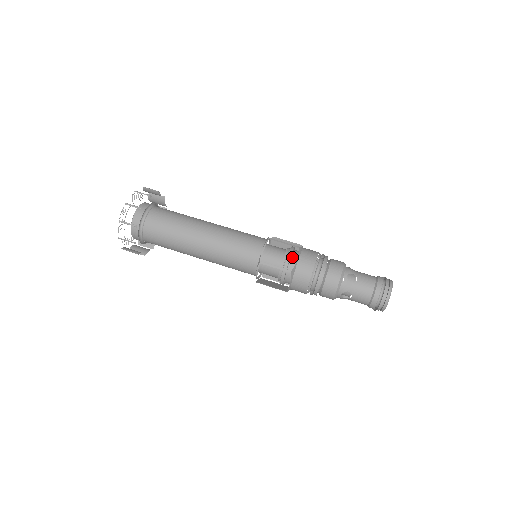
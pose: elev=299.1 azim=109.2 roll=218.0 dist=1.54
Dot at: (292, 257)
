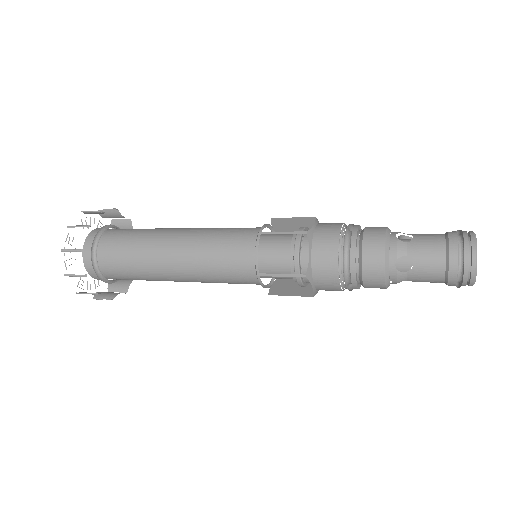
Dot at: occluded
